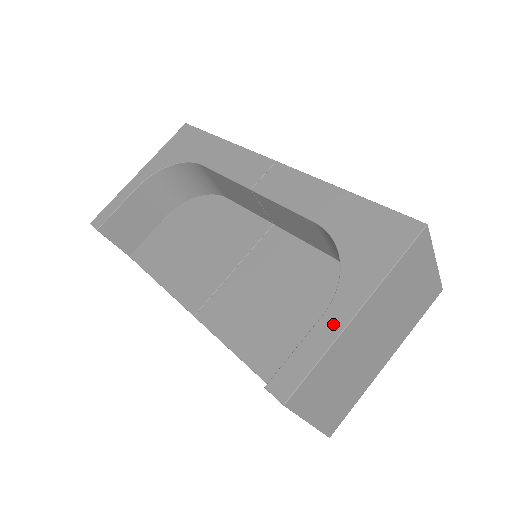
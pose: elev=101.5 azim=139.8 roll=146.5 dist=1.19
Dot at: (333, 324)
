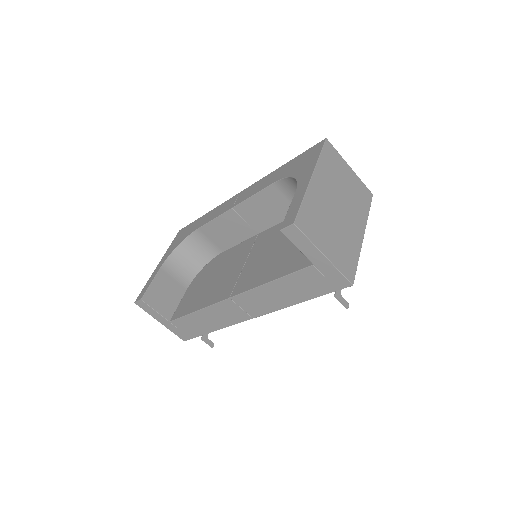
Dot at: (302, 189)
